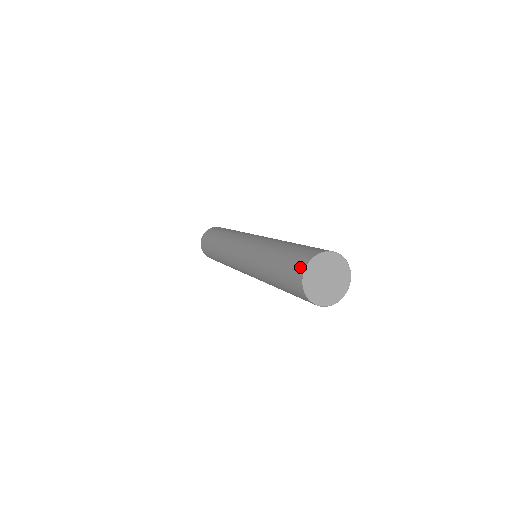
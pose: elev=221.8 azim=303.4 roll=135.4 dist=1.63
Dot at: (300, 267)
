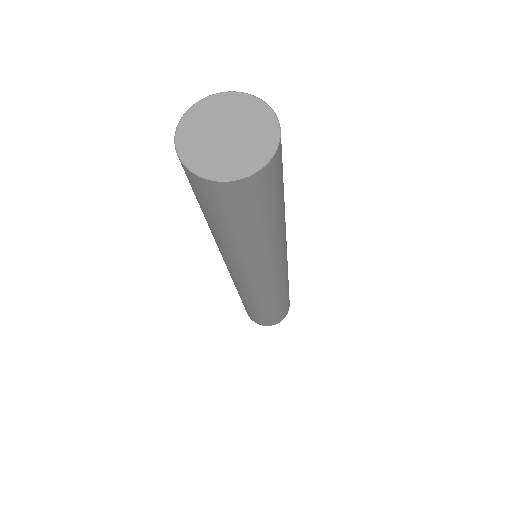
Dot at: occluded
